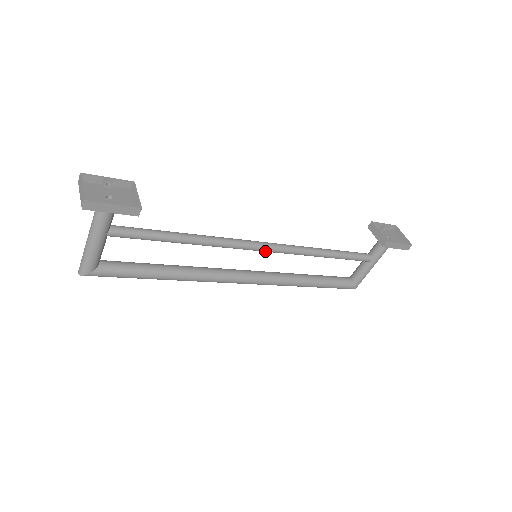
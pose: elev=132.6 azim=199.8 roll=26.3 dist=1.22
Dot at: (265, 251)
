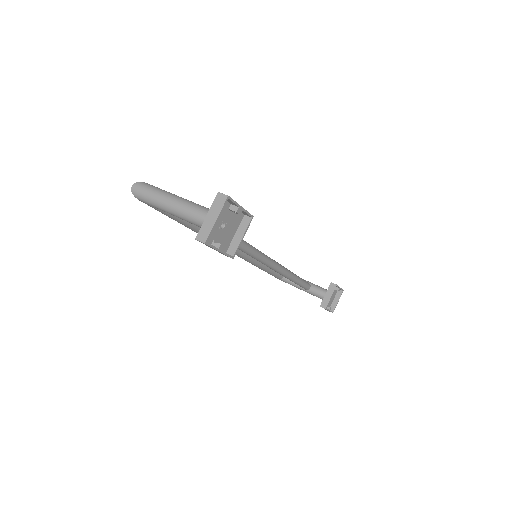
Dot at: occluded
